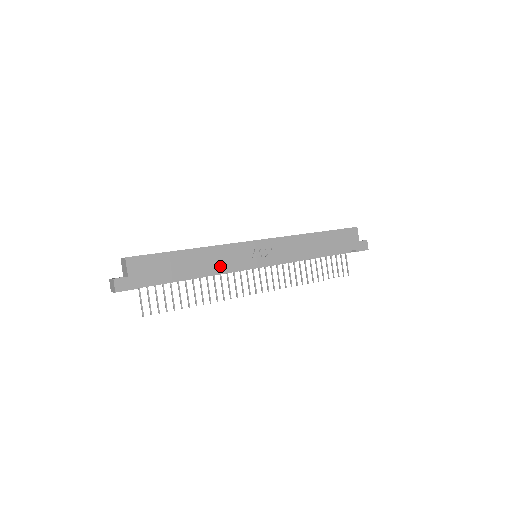
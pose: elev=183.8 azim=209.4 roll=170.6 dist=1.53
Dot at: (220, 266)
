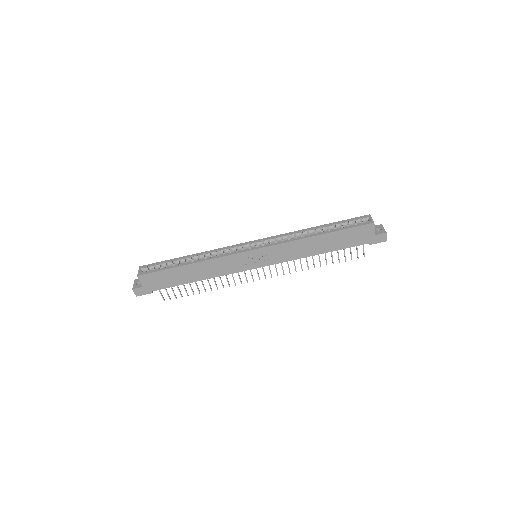
Dot at: (218, 273)
